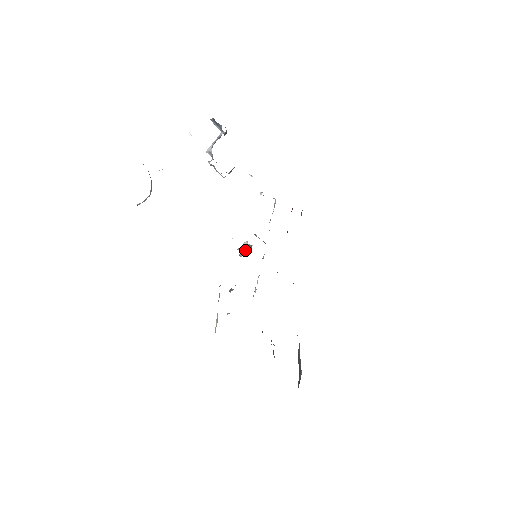
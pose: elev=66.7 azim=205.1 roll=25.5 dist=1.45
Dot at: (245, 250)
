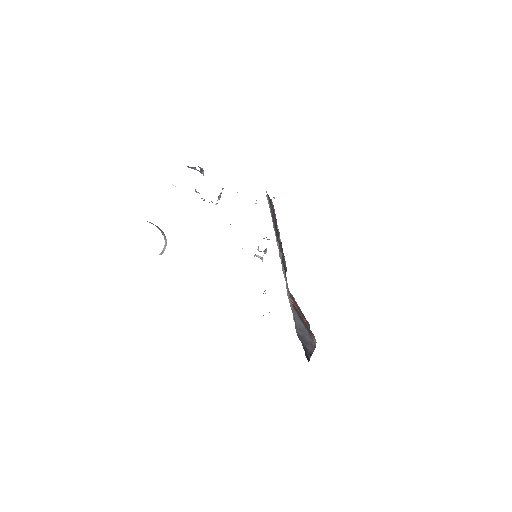
Dot at: occluded
